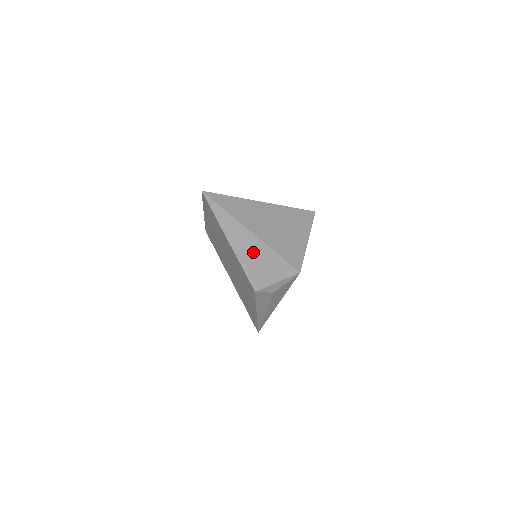
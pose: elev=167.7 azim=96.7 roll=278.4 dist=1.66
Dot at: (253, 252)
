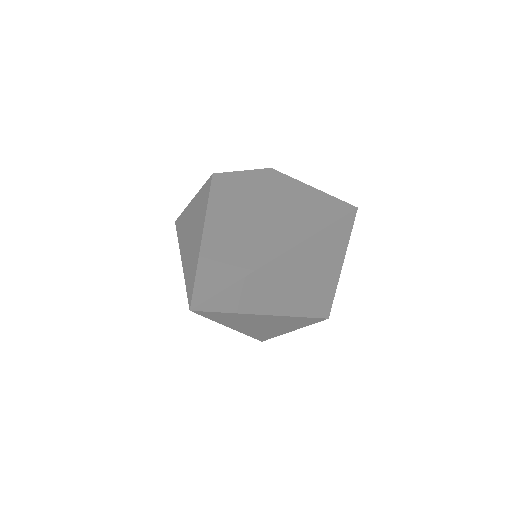
Dot at: (267, 324)
